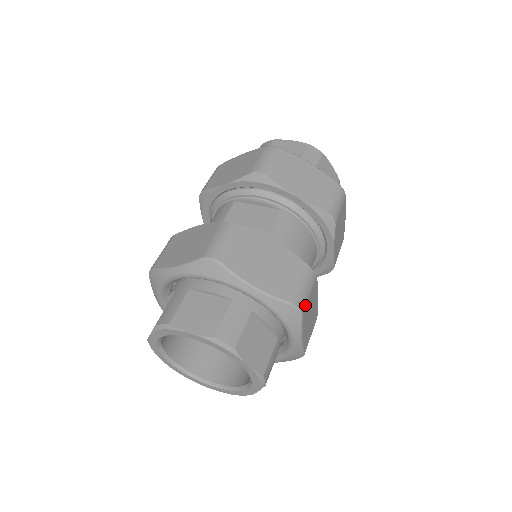
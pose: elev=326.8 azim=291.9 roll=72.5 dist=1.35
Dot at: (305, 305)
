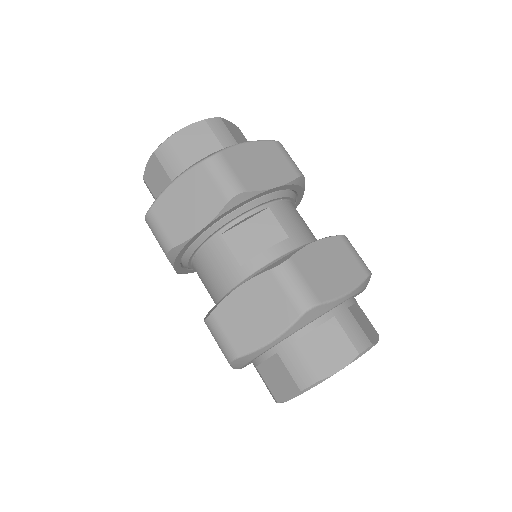
Dot at: occluded
